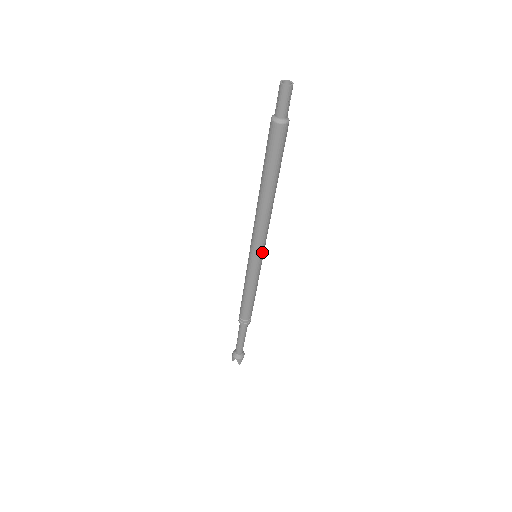
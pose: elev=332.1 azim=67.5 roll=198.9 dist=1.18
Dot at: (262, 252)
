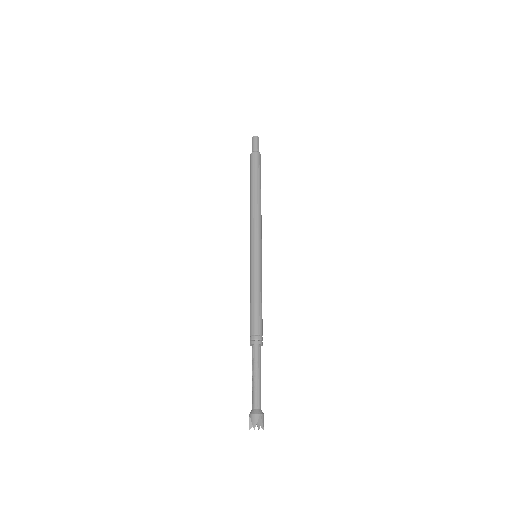
Dot at: (261, 248)
